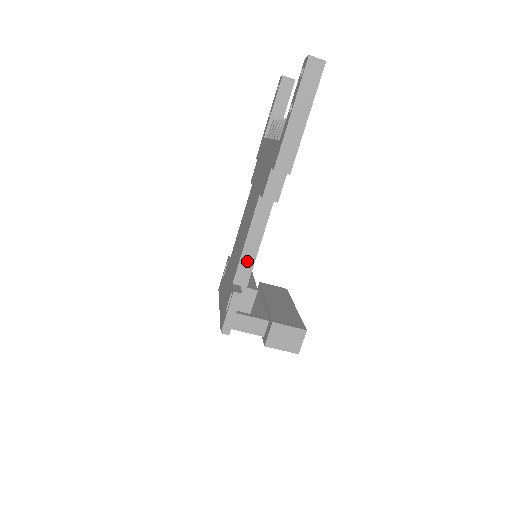
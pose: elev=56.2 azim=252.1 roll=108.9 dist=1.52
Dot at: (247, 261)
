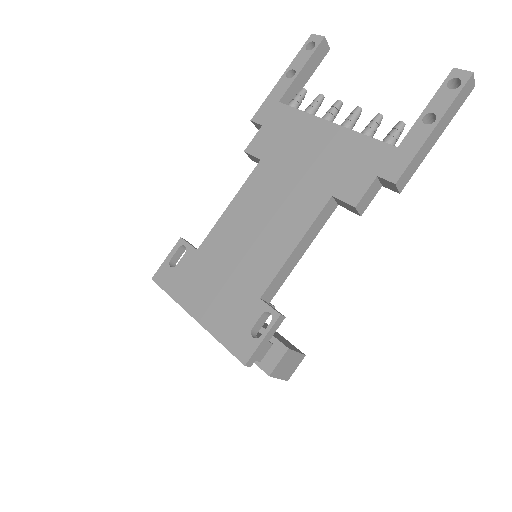
Dot at: (285, 272)
